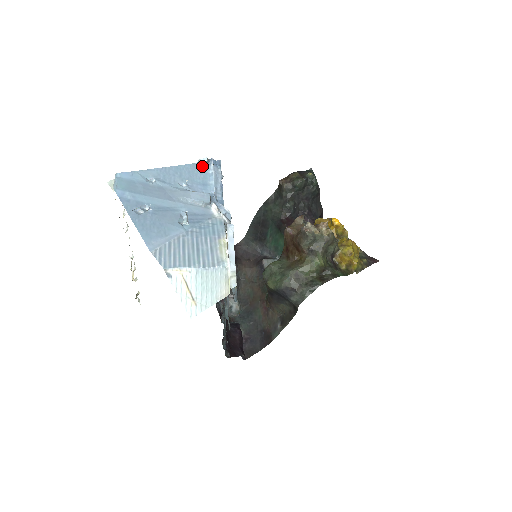
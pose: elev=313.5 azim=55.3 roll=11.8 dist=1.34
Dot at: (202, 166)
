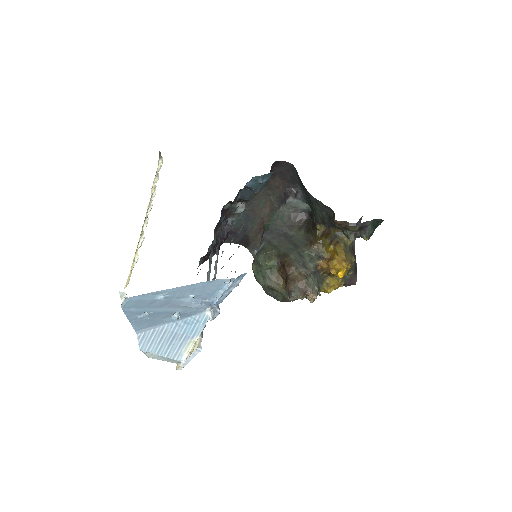
Dot at: (222, 280)
